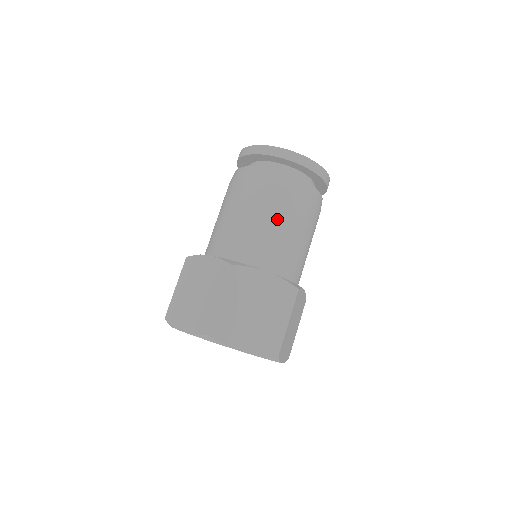
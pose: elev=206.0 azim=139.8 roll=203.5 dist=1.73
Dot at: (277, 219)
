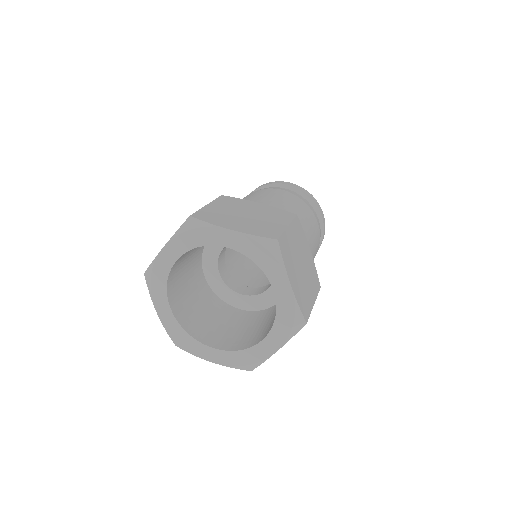
Dot at: (311, 229)
